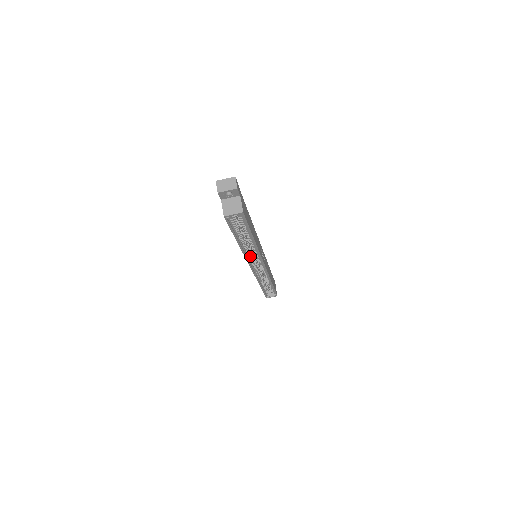
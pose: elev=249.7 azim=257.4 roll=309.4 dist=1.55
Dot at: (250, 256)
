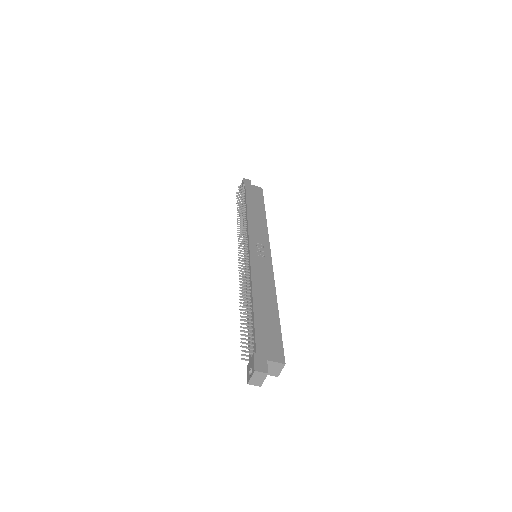
Dot at: occluded
